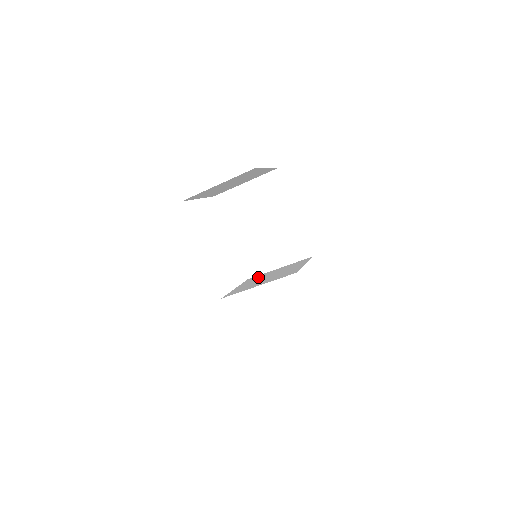
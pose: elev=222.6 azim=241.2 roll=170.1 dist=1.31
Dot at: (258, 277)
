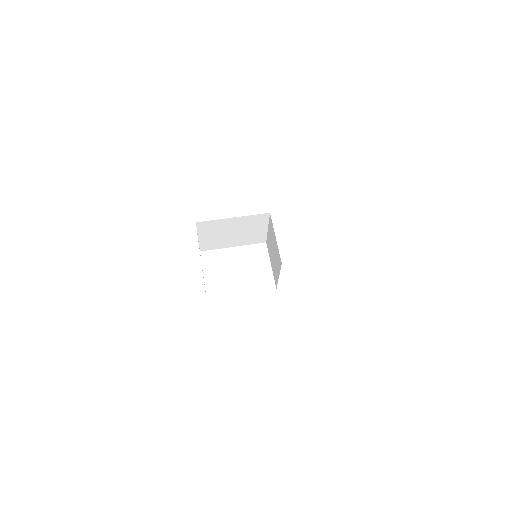
Dot at: (269, 246)
